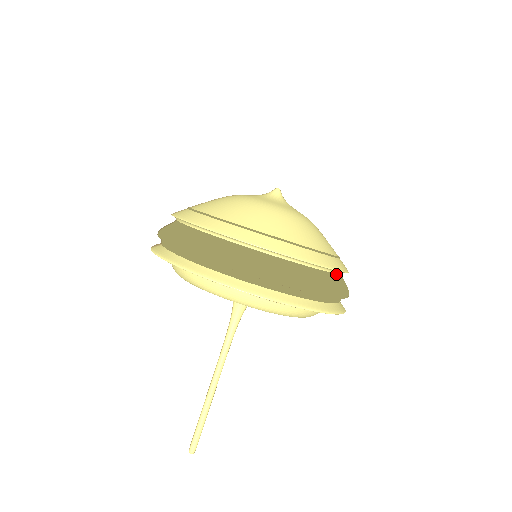
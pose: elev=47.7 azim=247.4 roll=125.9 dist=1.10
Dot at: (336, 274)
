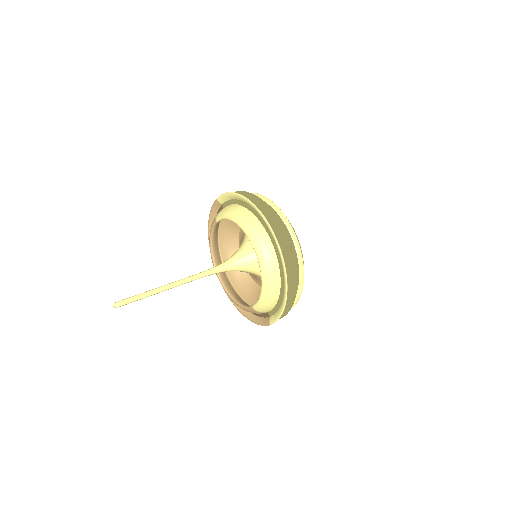
Dot at: (299, 281)
